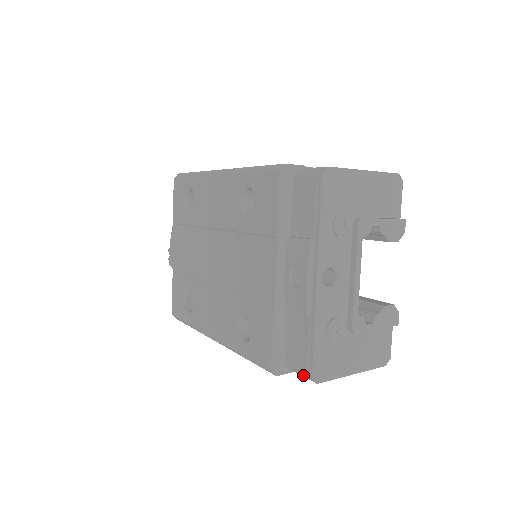
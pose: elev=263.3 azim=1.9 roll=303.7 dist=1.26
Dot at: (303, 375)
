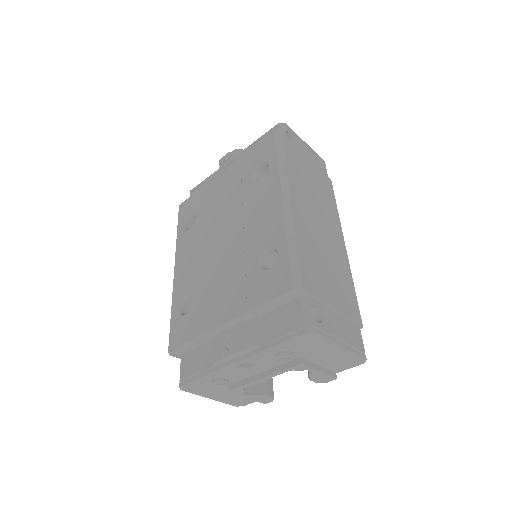
Dot at: (180, 375)
